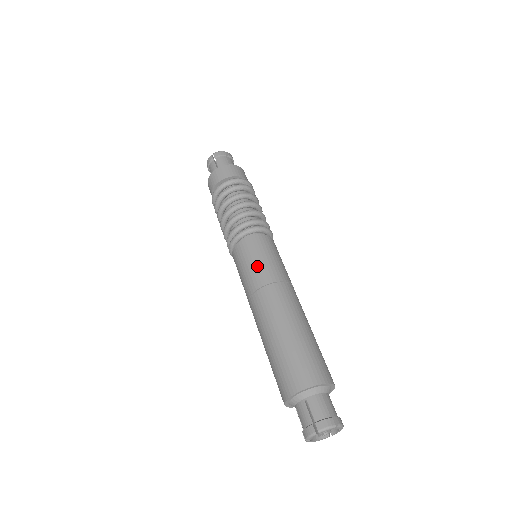
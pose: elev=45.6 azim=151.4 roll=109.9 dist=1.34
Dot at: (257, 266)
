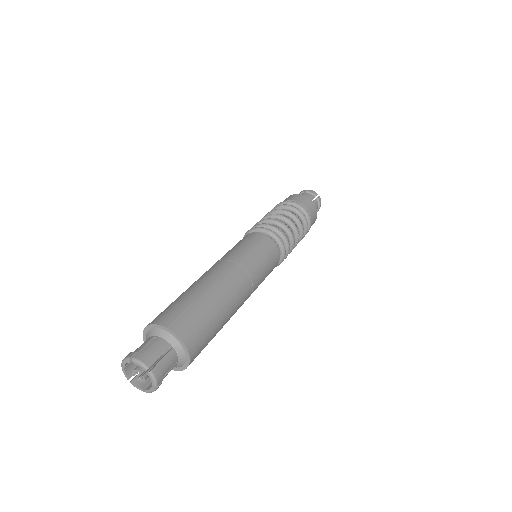
Dot at: (242, 249)
